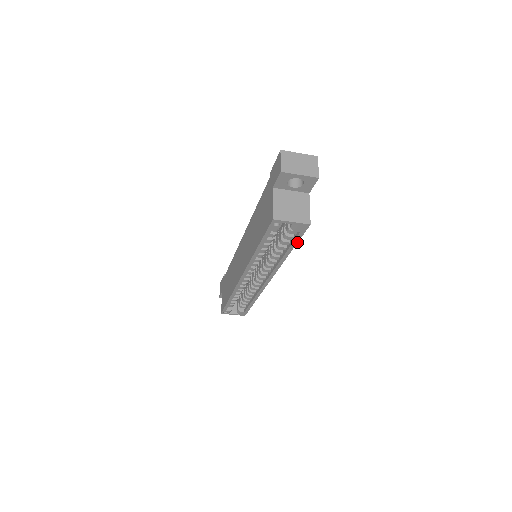
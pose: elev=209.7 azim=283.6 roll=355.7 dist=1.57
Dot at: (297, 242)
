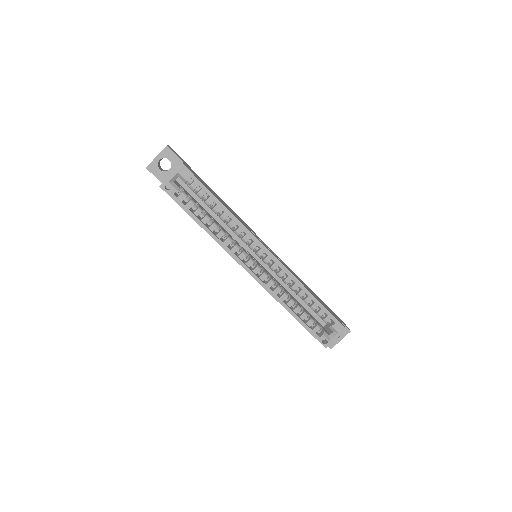
Dot at: (206, 188)
